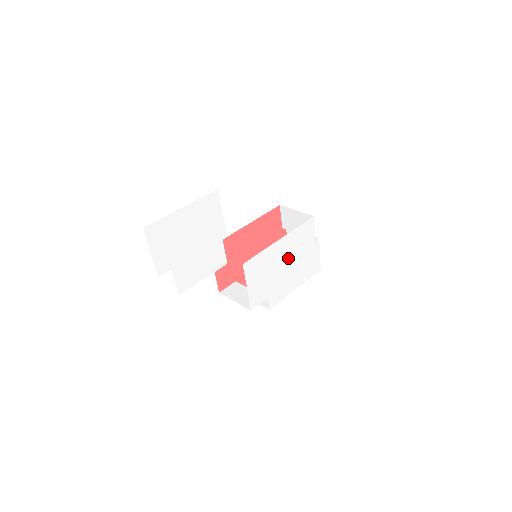
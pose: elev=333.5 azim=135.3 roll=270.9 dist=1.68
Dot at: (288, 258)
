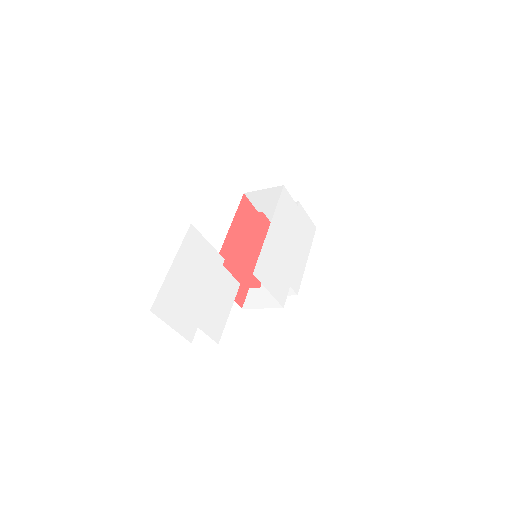
Dot at: (285, 239)
